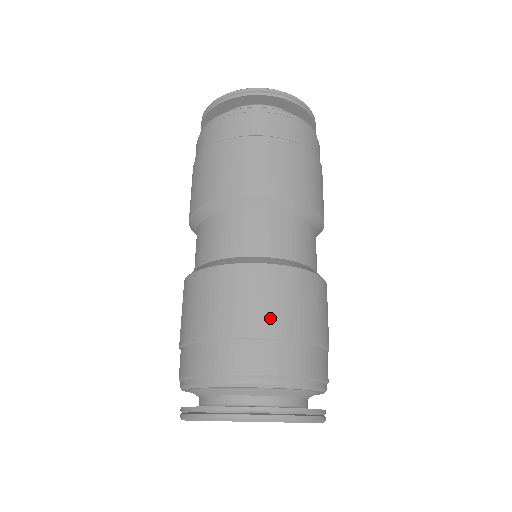
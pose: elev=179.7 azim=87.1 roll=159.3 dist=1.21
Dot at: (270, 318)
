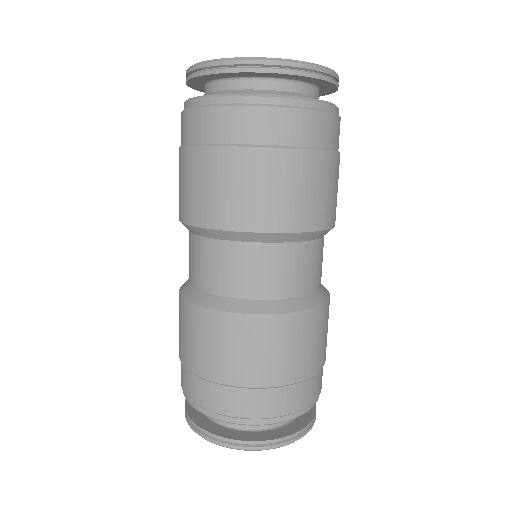
Dot at: (276, 369)
